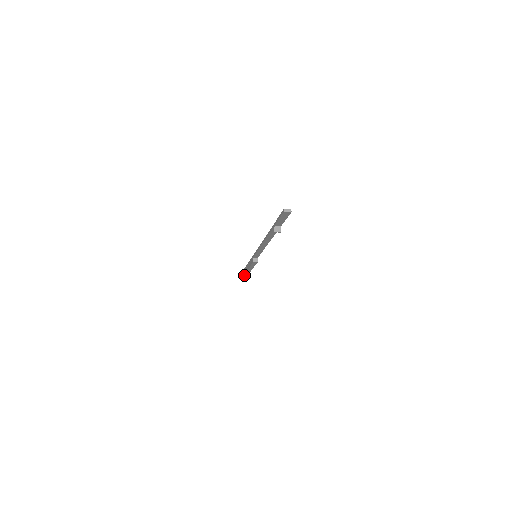
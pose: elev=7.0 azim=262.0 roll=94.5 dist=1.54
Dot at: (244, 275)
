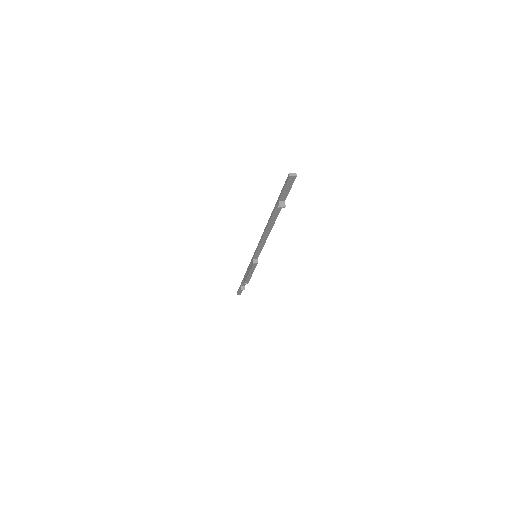
Dot at: (242, 288)
